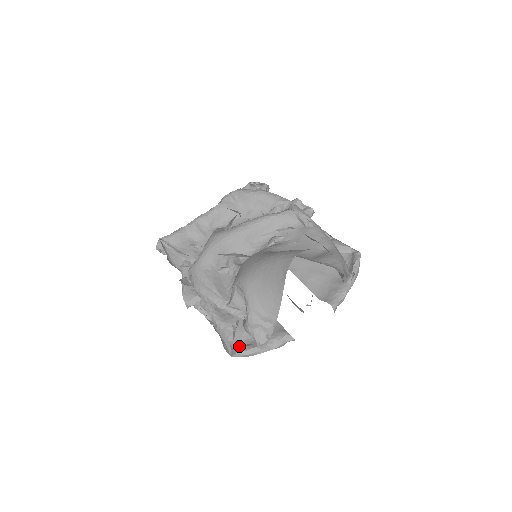
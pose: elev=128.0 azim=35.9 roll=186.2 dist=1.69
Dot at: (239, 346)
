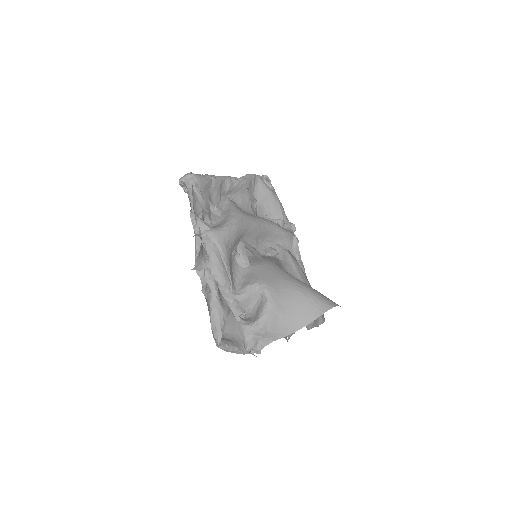
Dot at: occluded
